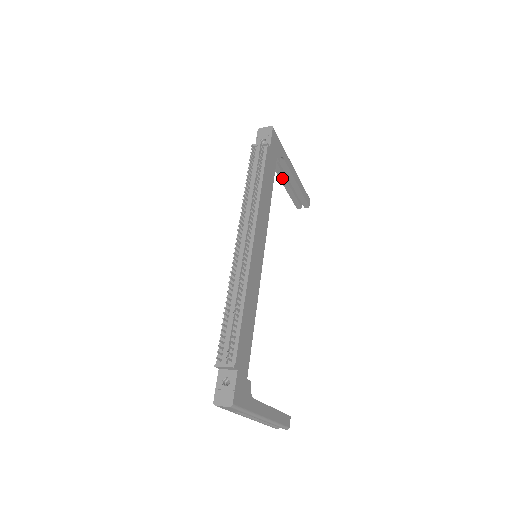
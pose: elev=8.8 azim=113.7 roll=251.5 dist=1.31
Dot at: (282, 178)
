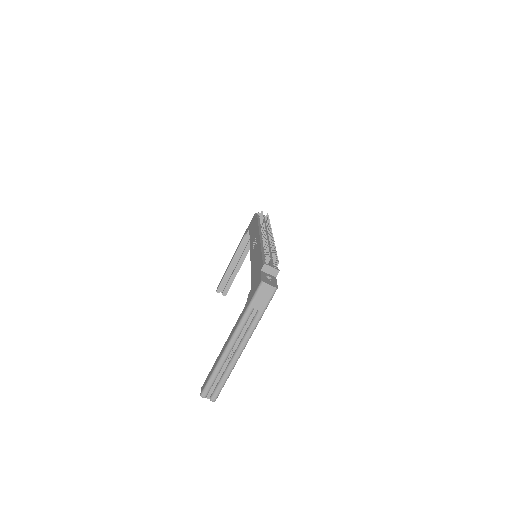
Dot at: (236, 256)
